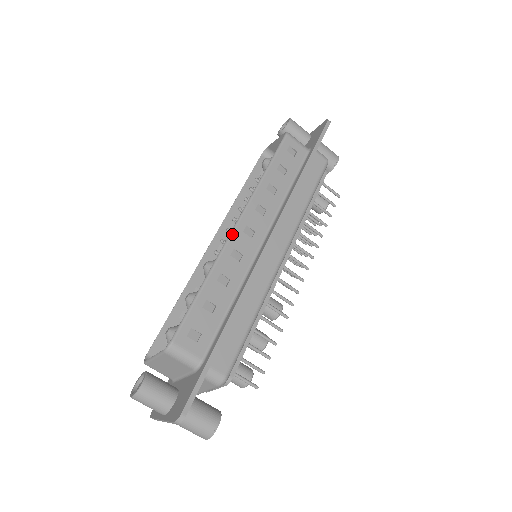
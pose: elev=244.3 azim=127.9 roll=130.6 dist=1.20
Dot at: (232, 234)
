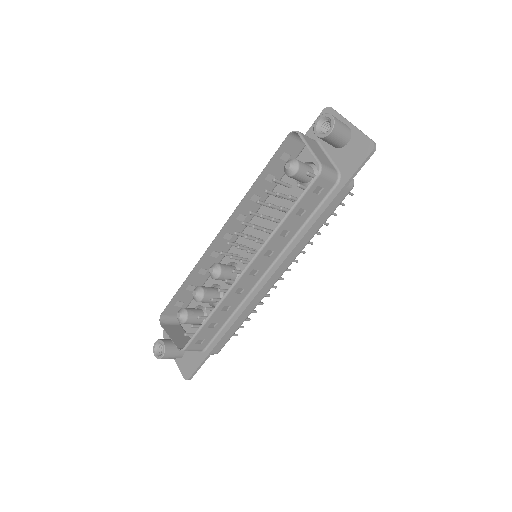
Dot at: (239, 280)
